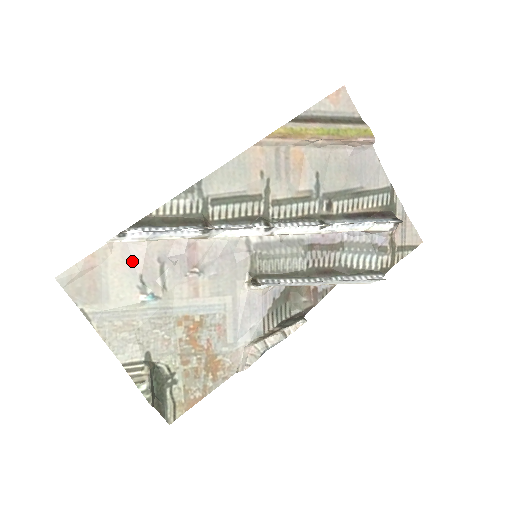
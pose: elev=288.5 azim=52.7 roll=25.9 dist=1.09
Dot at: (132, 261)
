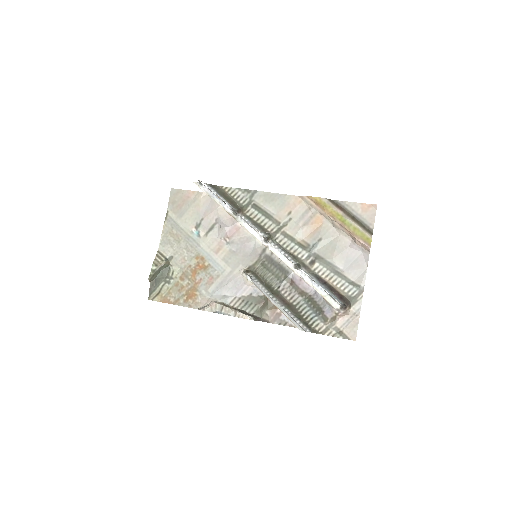
Dot at: (206, 209)
